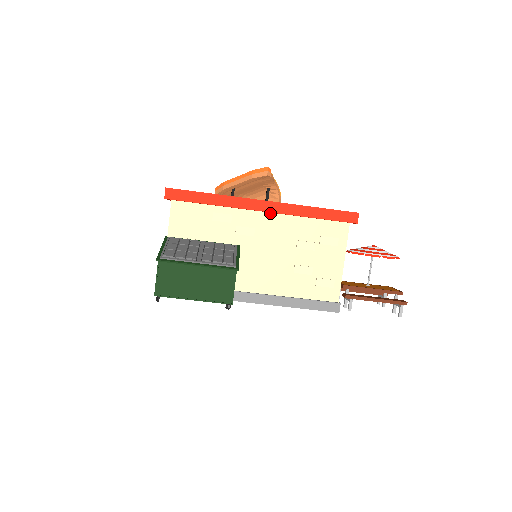
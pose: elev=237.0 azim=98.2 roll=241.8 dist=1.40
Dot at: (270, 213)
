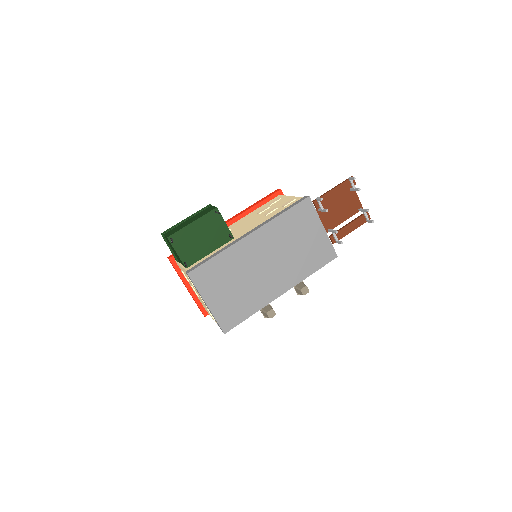
Dot at: occluded
